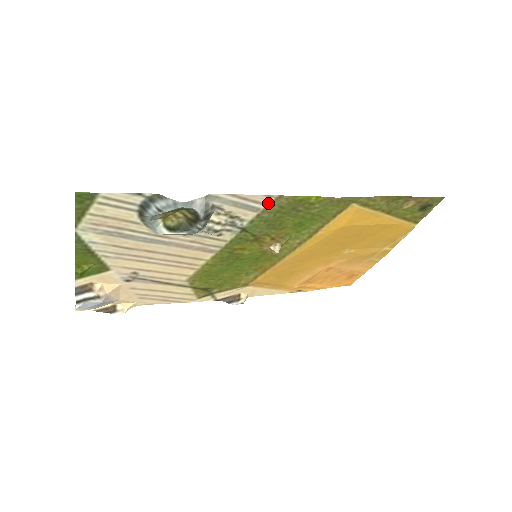
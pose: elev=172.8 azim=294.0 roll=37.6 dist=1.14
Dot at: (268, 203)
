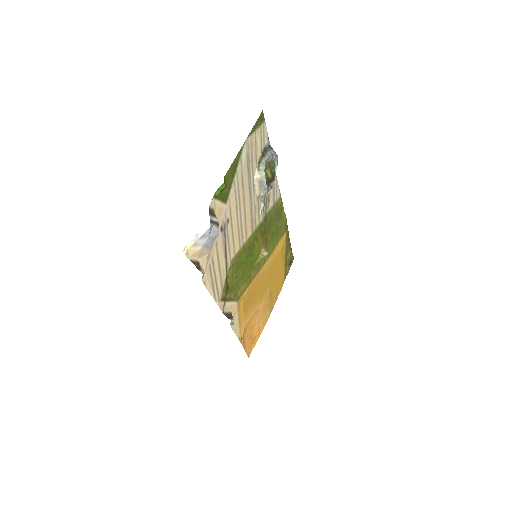
Dot at: (277, 199)
